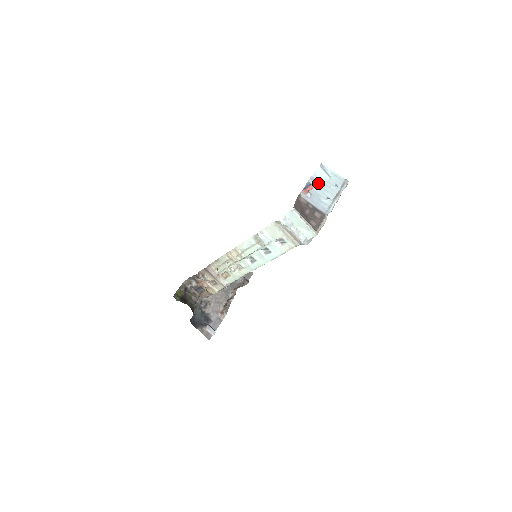
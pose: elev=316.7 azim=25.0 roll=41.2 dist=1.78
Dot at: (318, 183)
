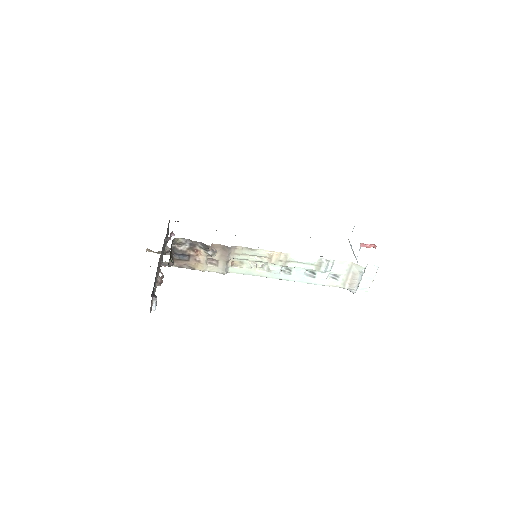
Dot at: occluded
